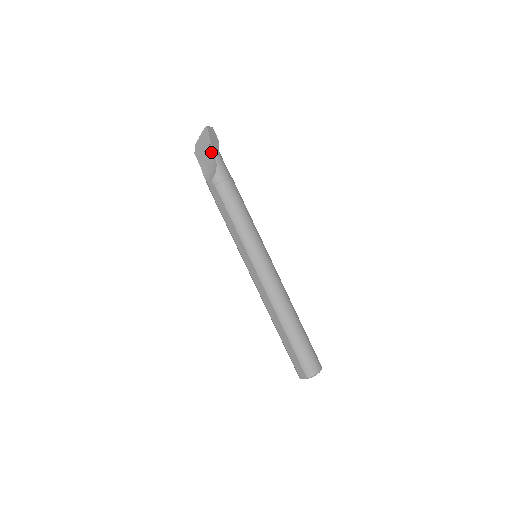
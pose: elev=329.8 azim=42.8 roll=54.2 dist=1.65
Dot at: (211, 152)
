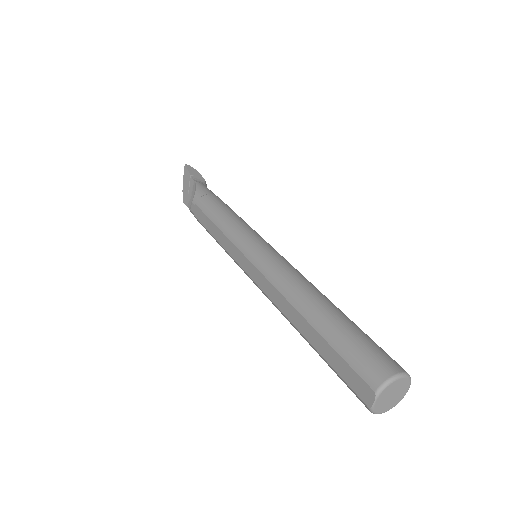
Dot at: (193, 184)
